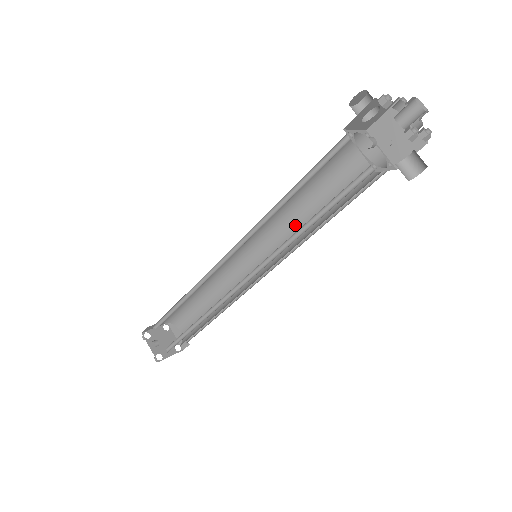
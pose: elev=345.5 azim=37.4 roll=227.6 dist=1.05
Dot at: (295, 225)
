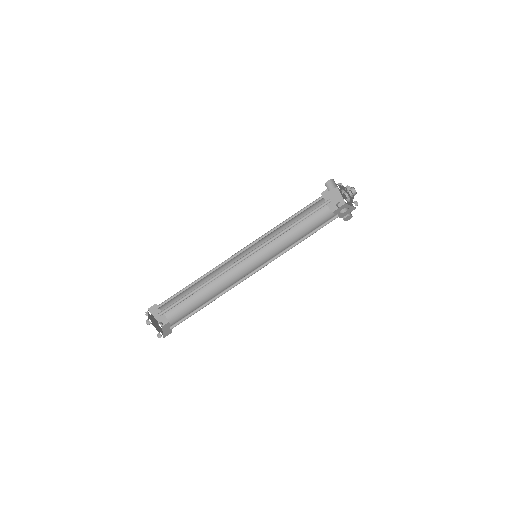
Dot at: occluded
